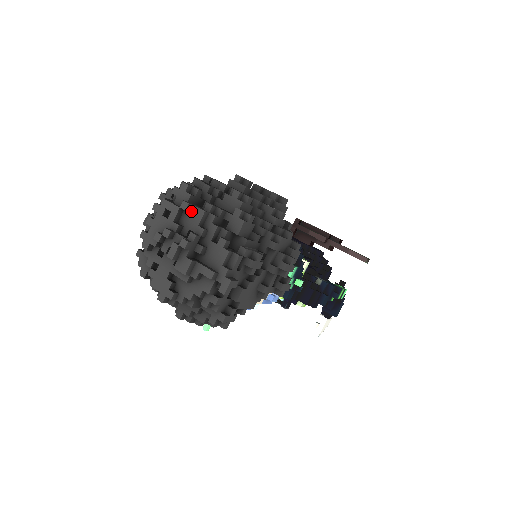
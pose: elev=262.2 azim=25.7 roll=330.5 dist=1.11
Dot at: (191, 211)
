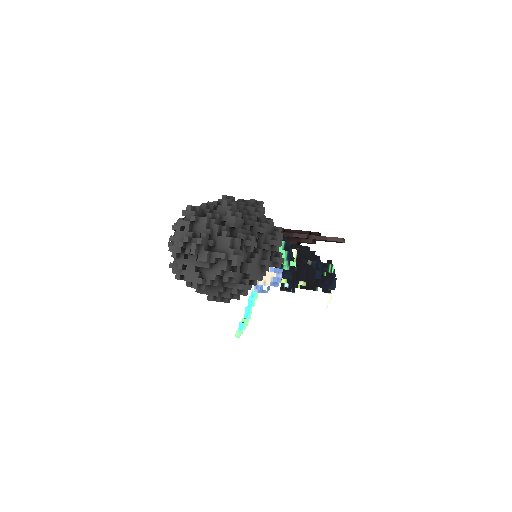
Dot at: (198, 221)
